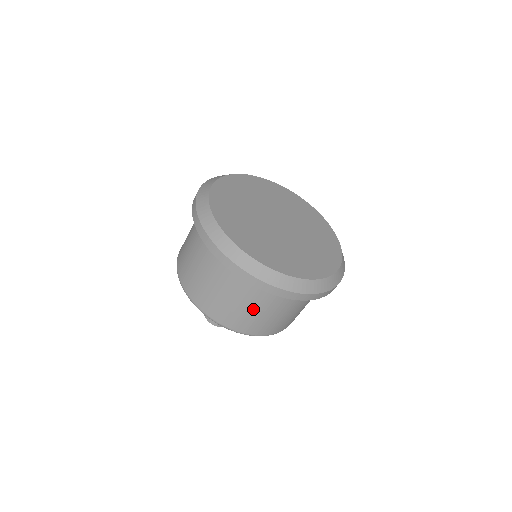
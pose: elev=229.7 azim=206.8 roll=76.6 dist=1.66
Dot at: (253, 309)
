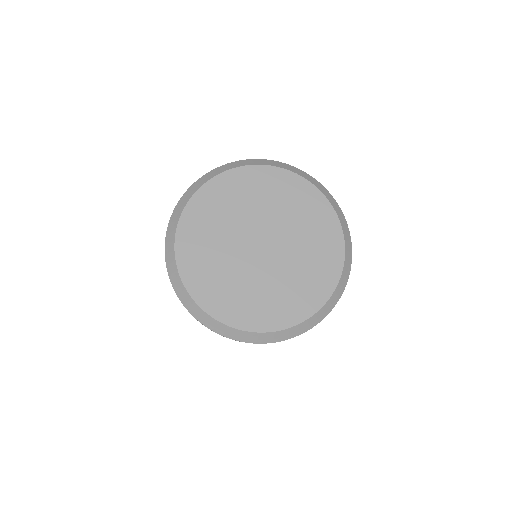
Dot at: occluded
